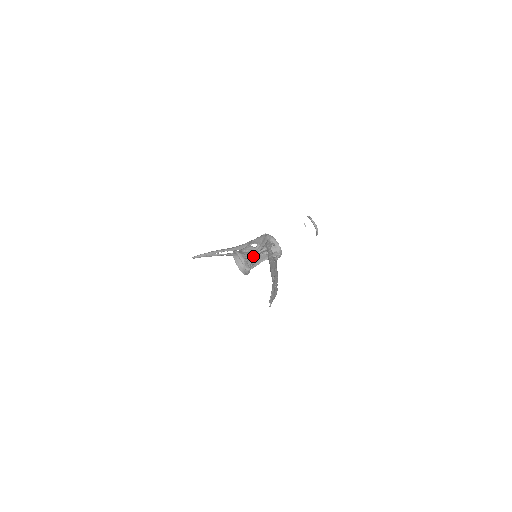
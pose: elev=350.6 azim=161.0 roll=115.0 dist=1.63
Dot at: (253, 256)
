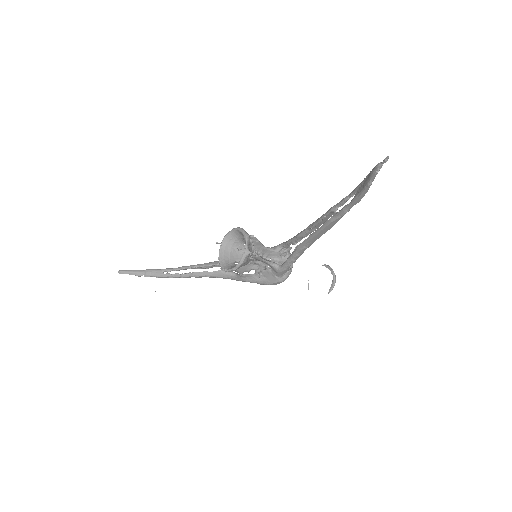
Dot at: (261, 243)
